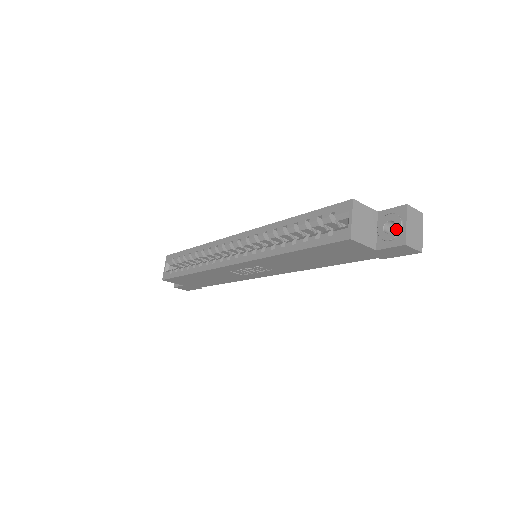
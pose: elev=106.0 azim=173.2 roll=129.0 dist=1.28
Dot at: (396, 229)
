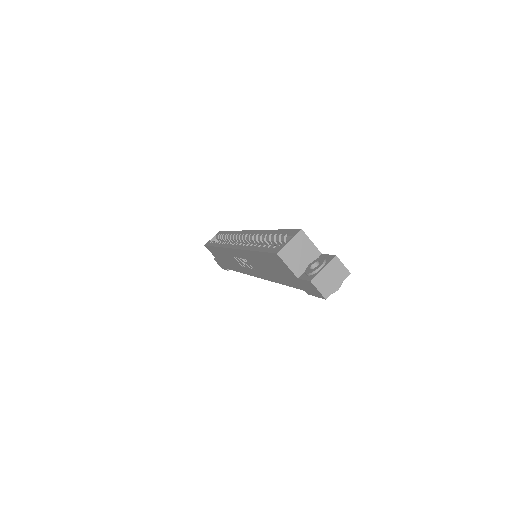
Dot at: (315, 268)
